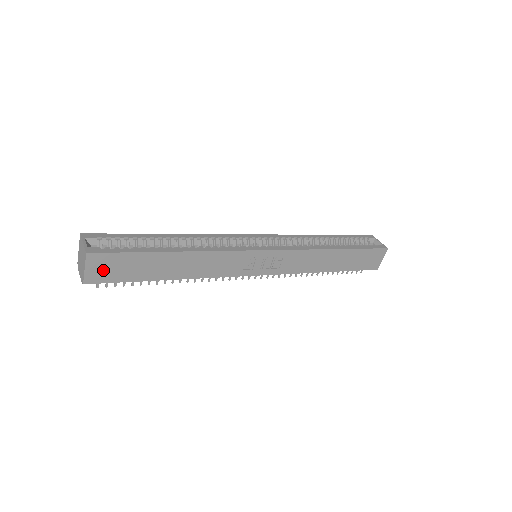
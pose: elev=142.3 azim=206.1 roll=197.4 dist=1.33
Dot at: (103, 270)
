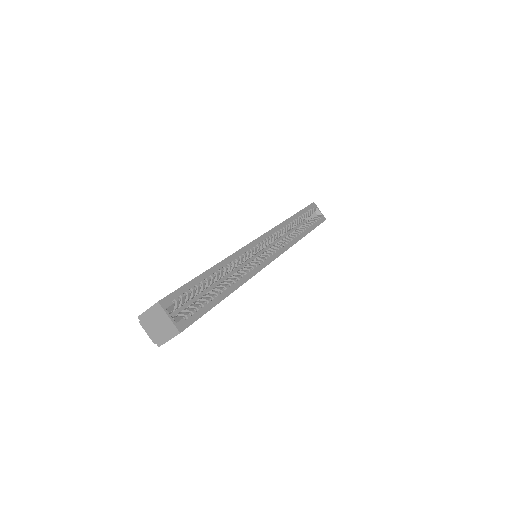
Dot at: occluded
